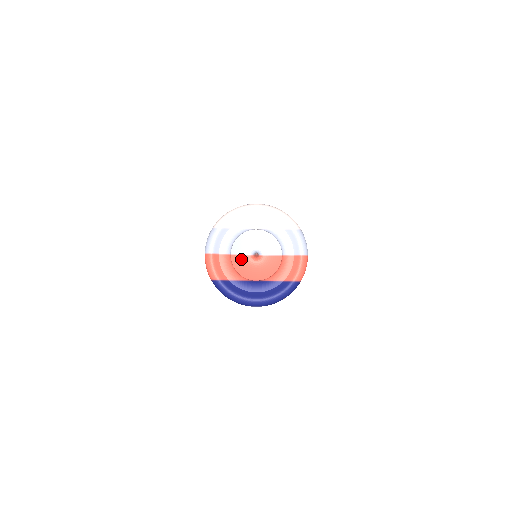
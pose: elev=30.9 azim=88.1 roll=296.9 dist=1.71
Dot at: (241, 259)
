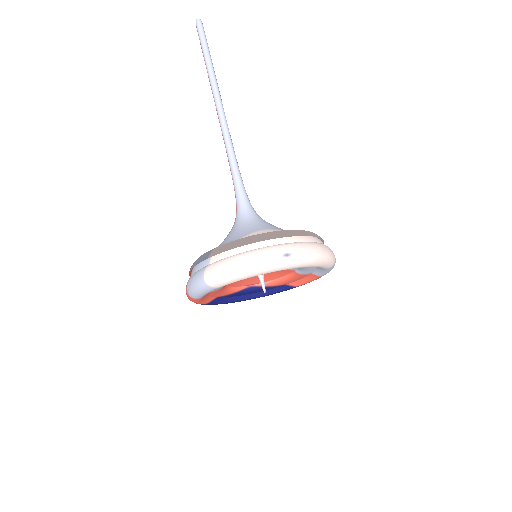
Dot at: occluded
